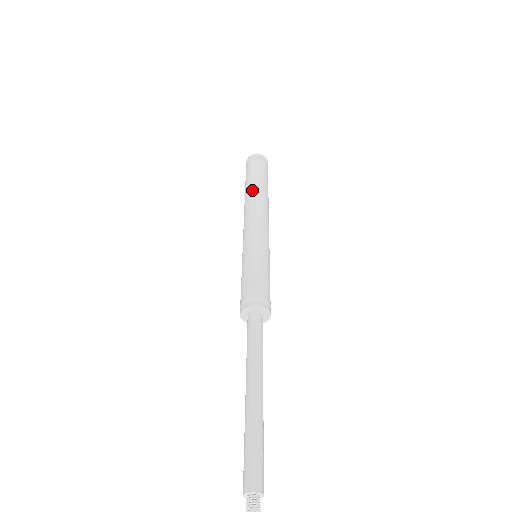
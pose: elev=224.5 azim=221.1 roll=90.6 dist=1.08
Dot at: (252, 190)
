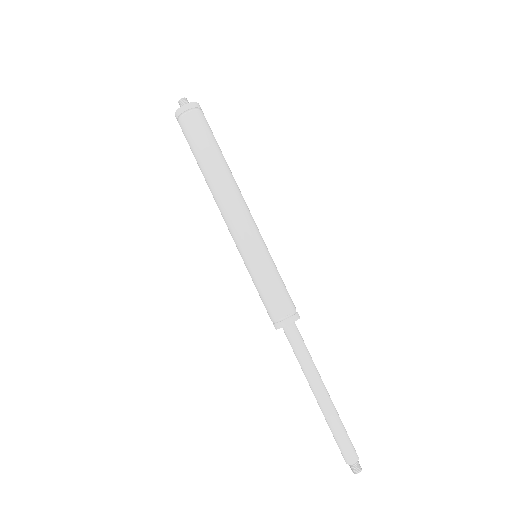
Dot at: (215, 171)
